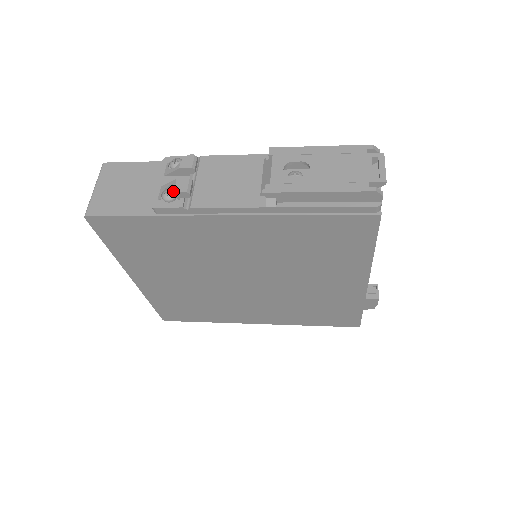
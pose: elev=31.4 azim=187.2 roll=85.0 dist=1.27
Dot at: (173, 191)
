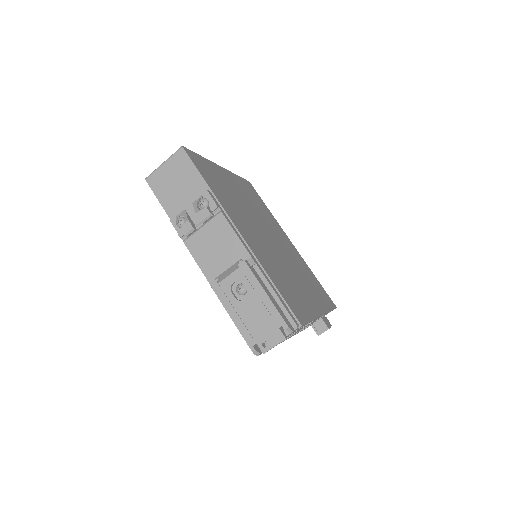
Dot at: (183, 223)
